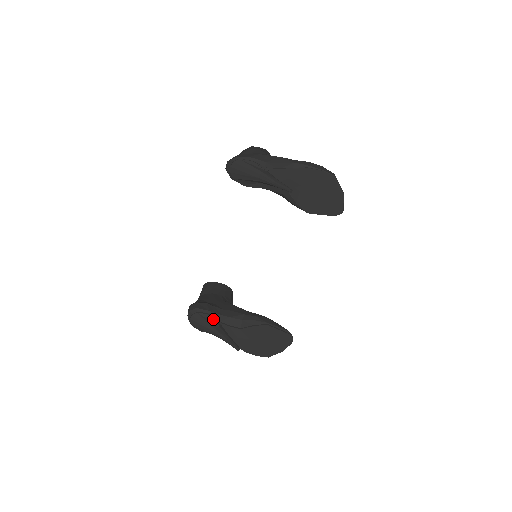
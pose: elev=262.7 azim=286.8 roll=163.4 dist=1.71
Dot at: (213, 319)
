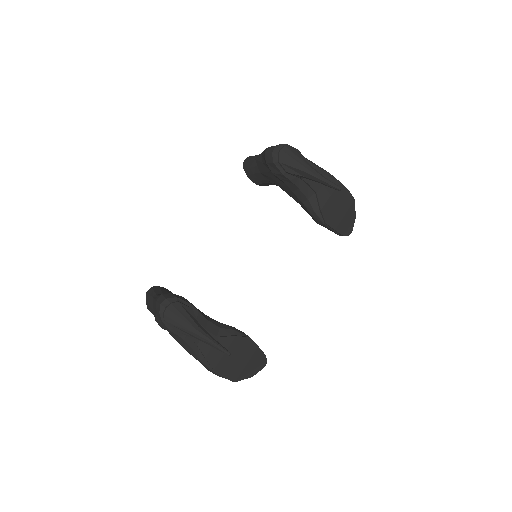
Dot at: (195, 315)
